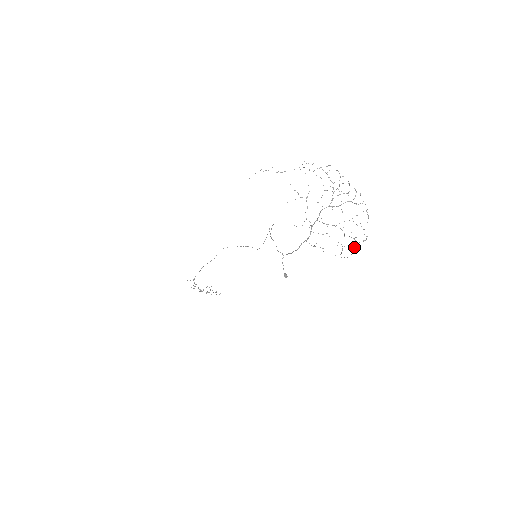
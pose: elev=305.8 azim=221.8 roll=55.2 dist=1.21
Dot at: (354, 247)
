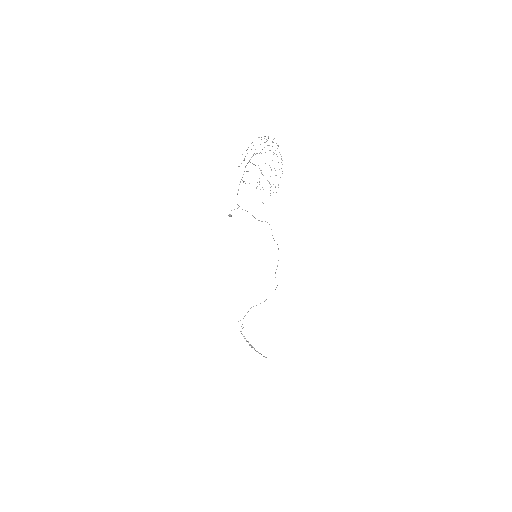
Dot at: occluded
